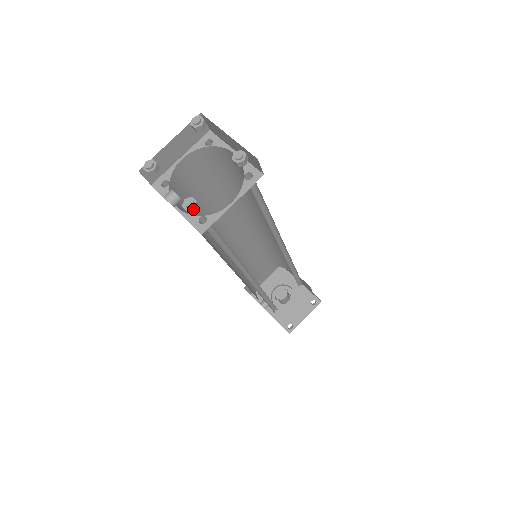
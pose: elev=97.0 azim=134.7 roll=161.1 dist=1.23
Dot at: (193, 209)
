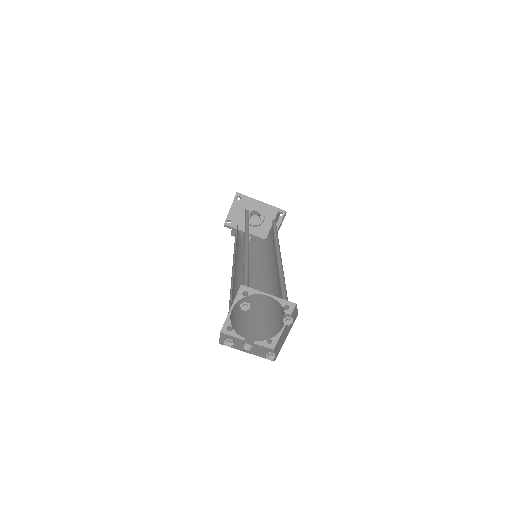
Dot at: occluded
